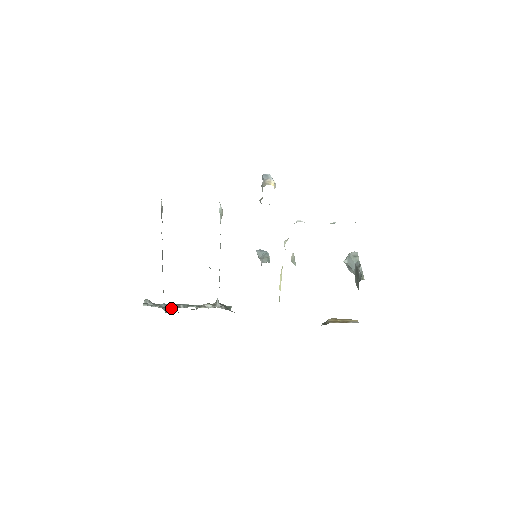
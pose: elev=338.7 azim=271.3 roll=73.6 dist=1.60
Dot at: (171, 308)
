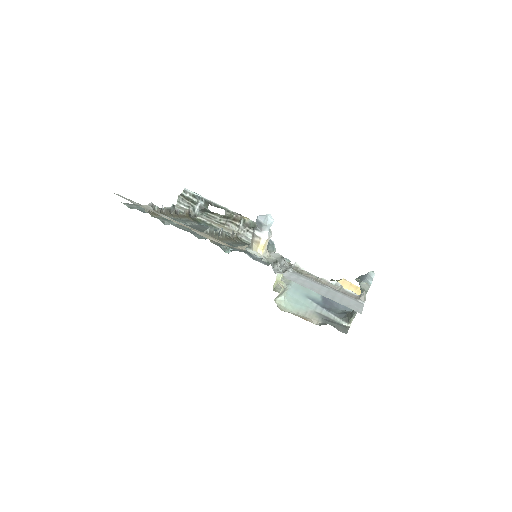
Dot at: (204, 204)
